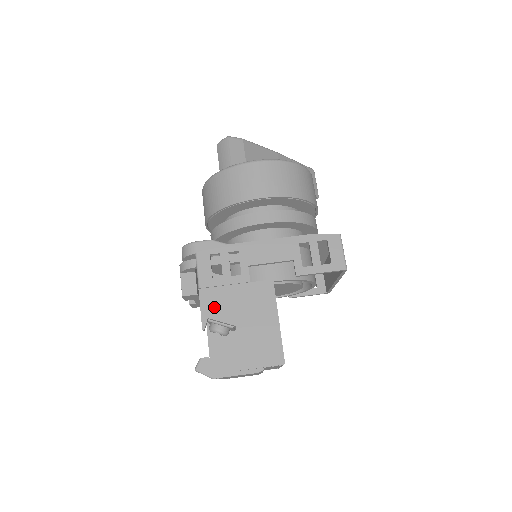
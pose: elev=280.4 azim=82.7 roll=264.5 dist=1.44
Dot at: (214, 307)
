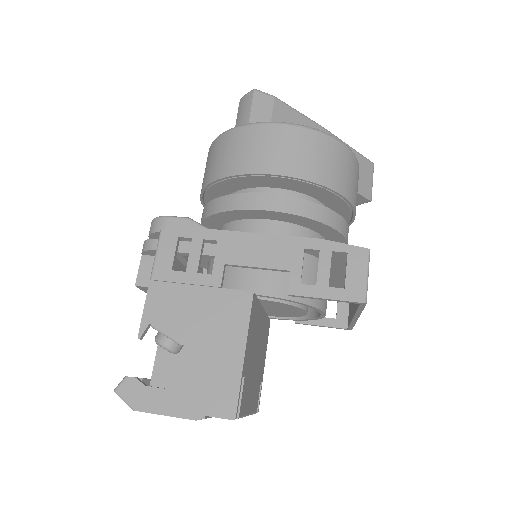
Dot at: (162, 310)
